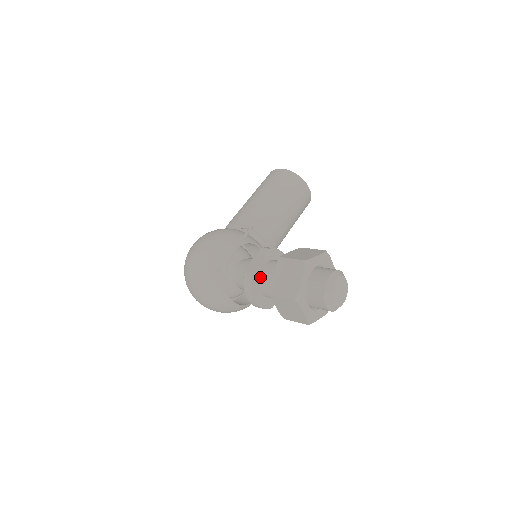
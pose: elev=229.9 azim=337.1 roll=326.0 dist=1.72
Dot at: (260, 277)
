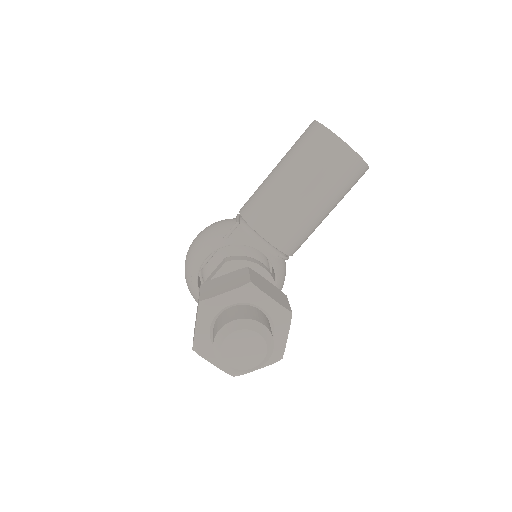
Dot at: occluded
